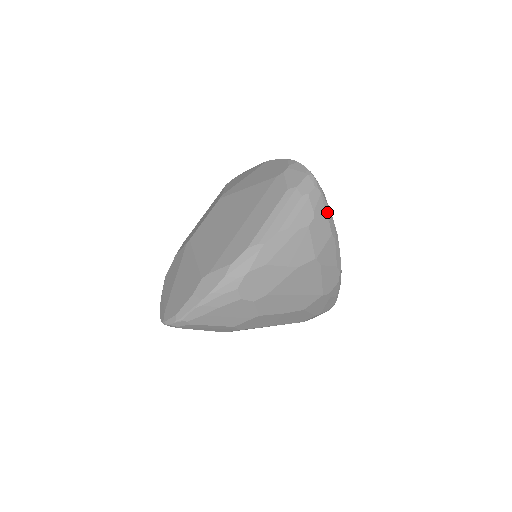
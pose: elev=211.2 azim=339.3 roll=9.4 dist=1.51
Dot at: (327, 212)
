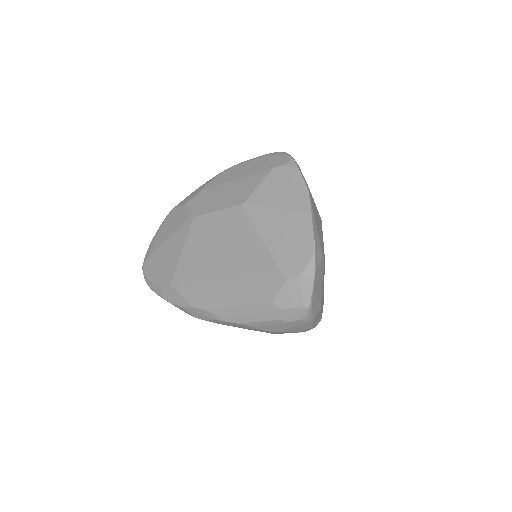
Dot at: (305, 328)
